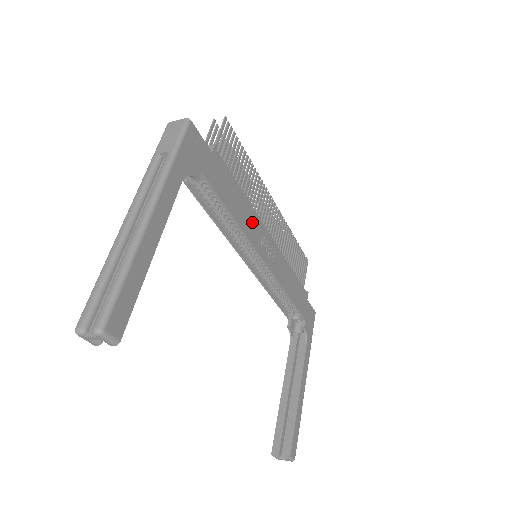
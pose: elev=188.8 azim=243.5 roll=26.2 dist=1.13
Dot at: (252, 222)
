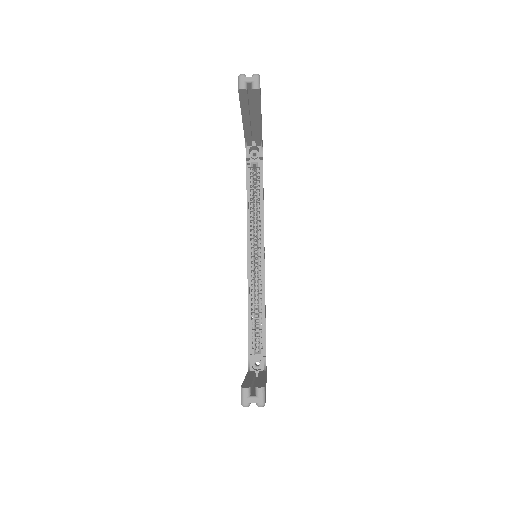
Dot at: occluded
